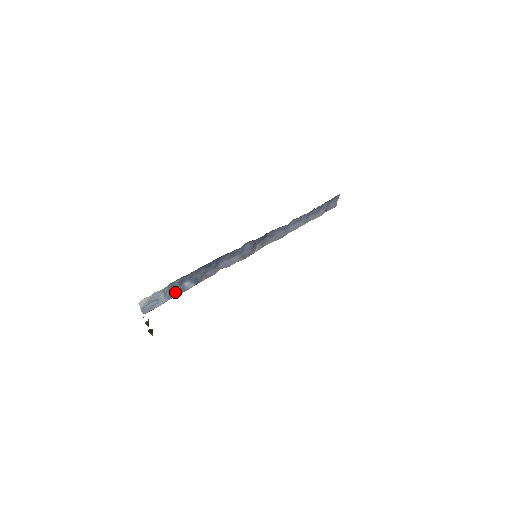
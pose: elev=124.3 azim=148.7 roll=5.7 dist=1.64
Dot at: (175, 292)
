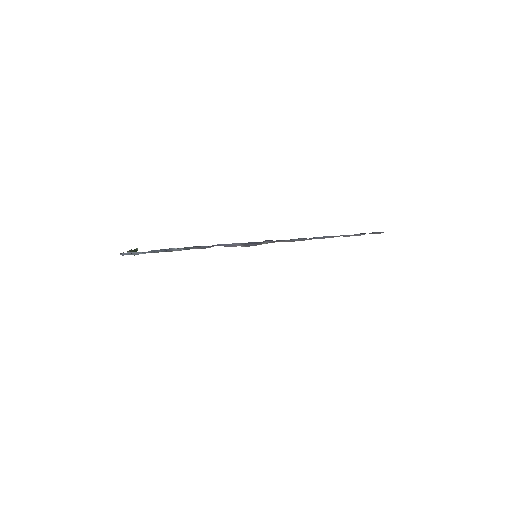
Dot at: (160, 250)
